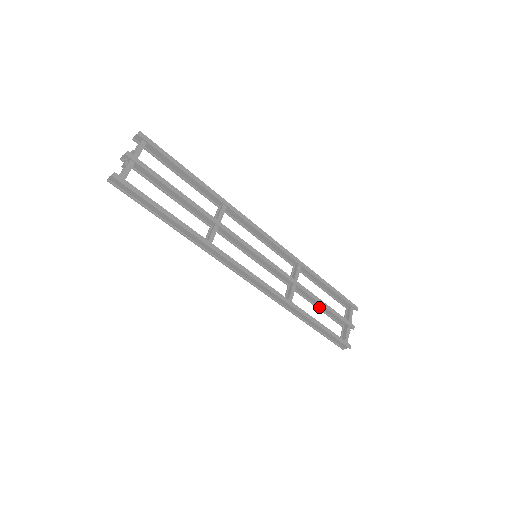
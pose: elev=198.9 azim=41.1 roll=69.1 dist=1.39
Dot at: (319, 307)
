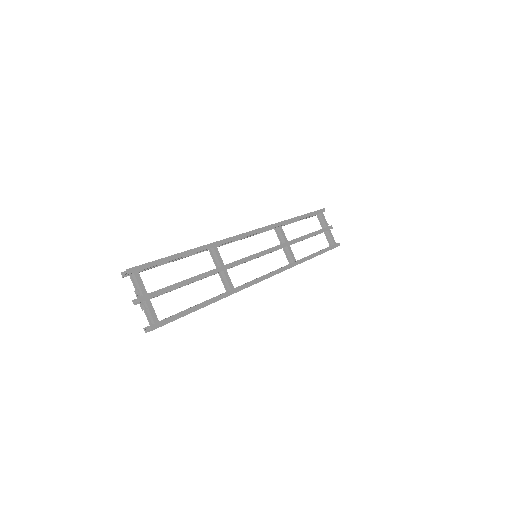
Dot at: occluded
